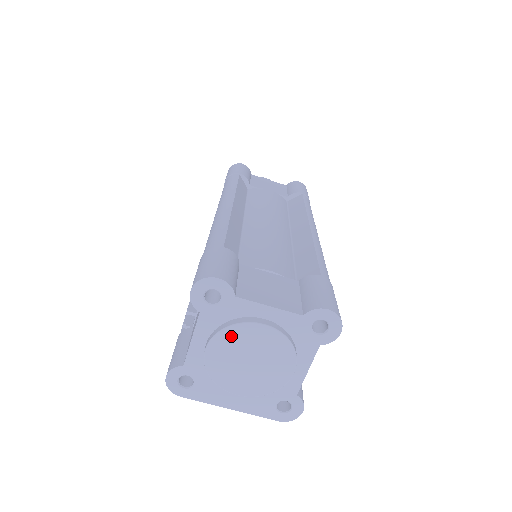
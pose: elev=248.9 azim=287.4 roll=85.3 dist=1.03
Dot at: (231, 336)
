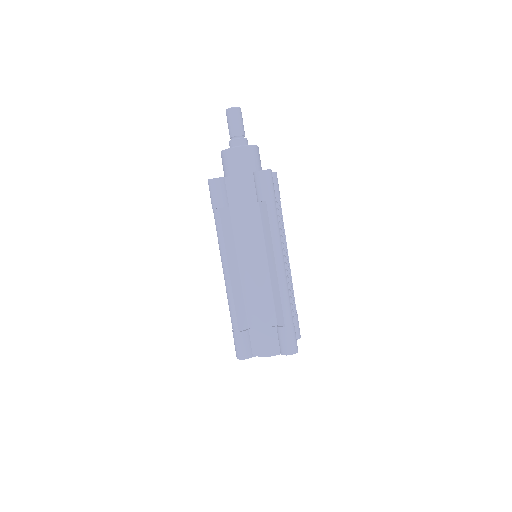
Dot at: occluded
